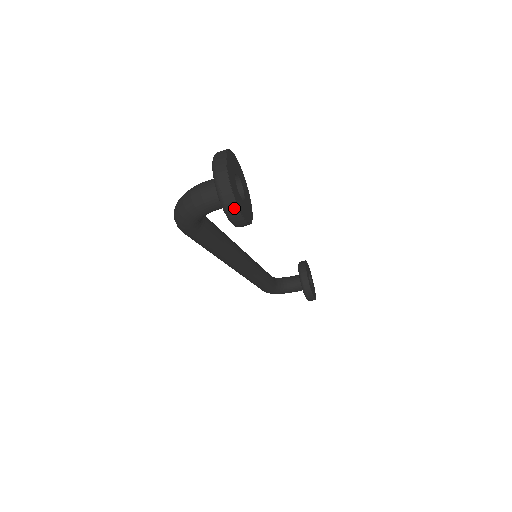
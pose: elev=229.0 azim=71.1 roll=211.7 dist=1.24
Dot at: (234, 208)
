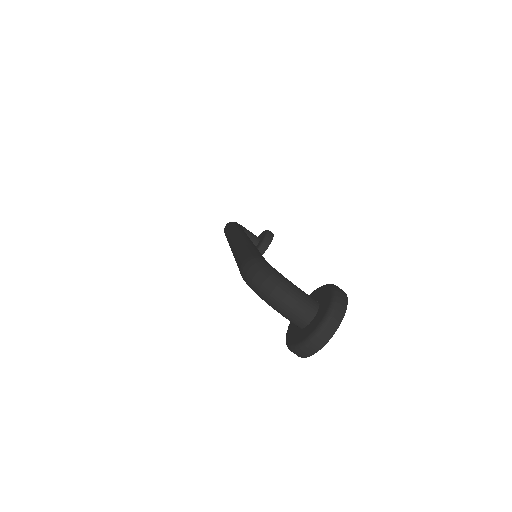
Dot at: (304, 355)
